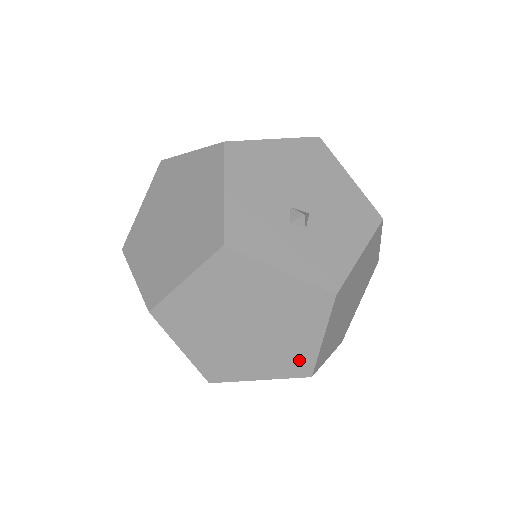
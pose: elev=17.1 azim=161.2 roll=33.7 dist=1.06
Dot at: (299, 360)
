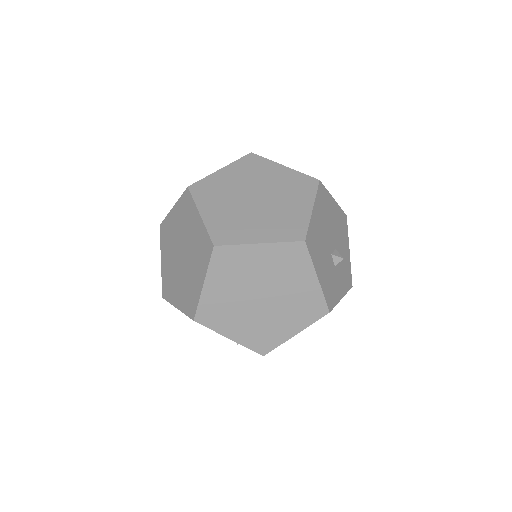
Dot at: occluded
